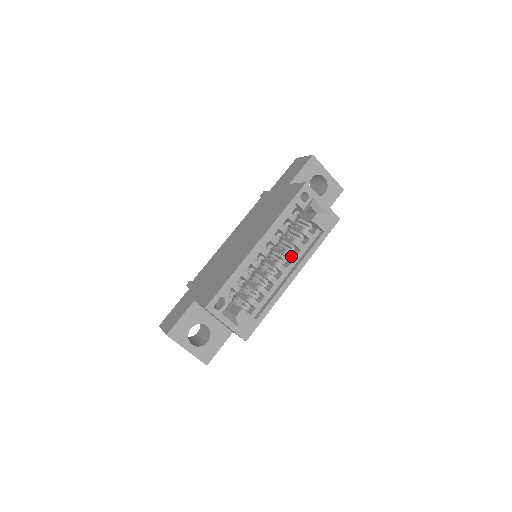
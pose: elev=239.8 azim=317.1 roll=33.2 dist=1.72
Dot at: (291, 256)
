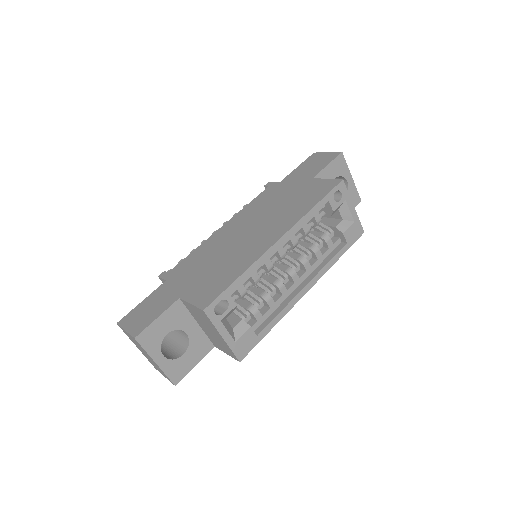
Dot at: (307, 264)
